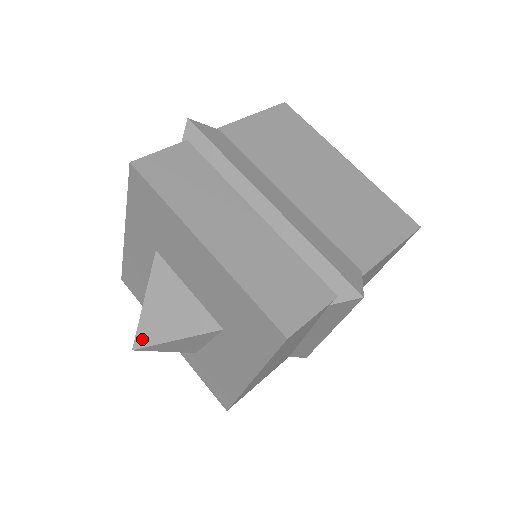
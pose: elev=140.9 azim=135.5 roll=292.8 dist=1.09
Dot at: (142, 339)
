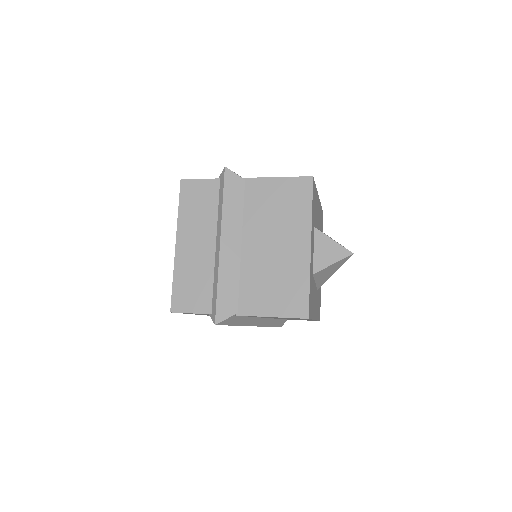
Dot at: occluded
